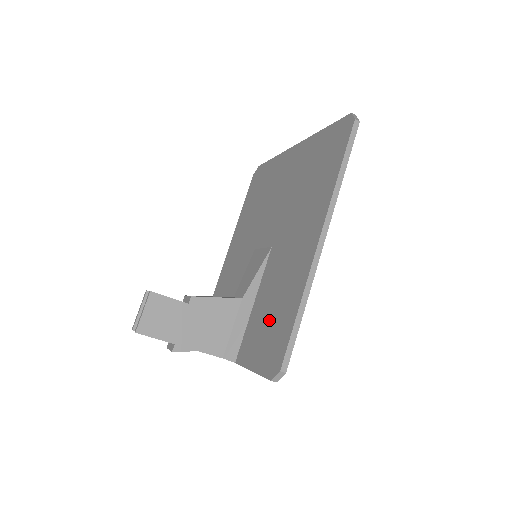
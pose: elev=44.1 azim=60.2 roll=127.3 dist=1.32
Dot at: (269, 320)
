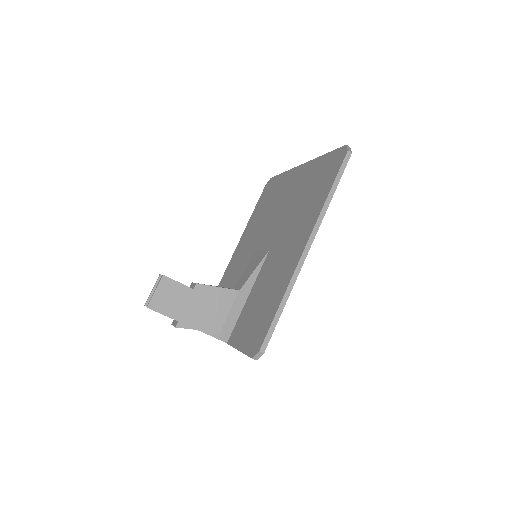
Dot at: (258, 310)
